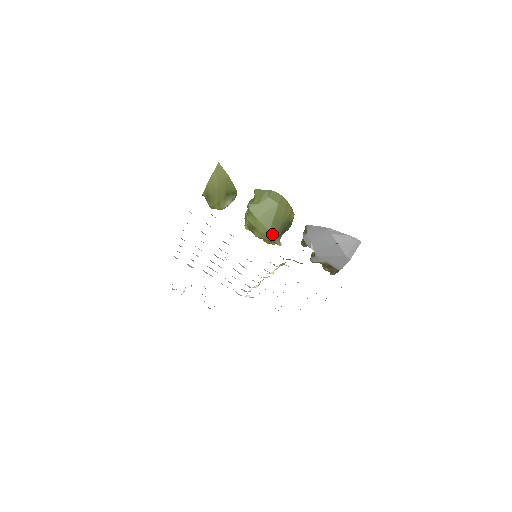
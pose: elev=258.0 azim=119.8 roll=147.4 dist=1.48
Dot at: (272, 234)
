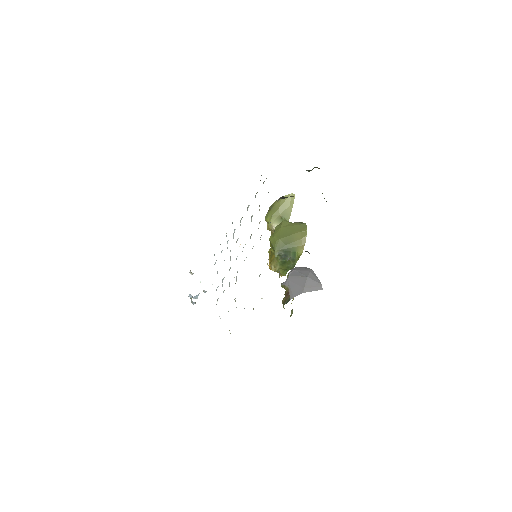
Dot at: (279, 243)
